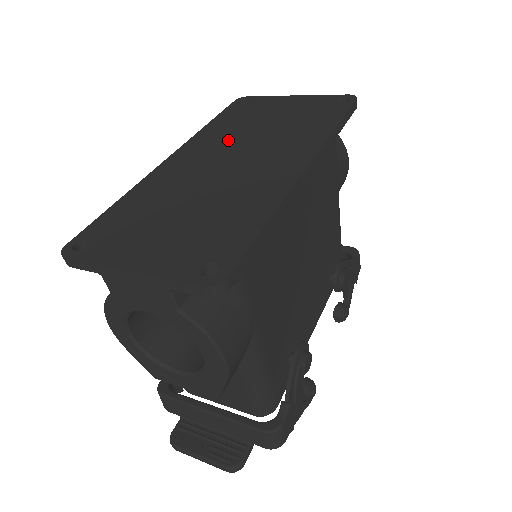
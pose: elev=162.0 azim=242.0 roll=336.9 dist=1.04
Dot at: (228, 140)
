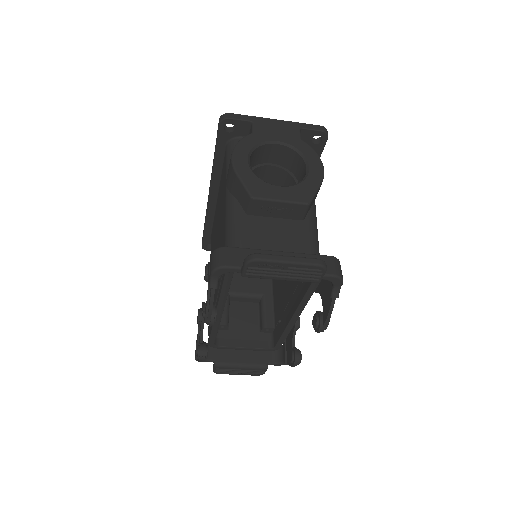
Dot at: occluded
